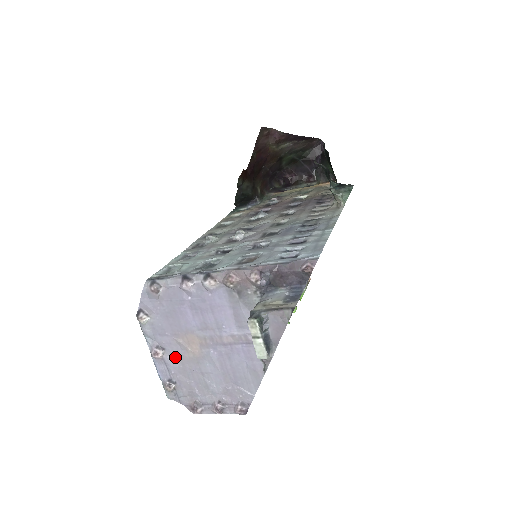
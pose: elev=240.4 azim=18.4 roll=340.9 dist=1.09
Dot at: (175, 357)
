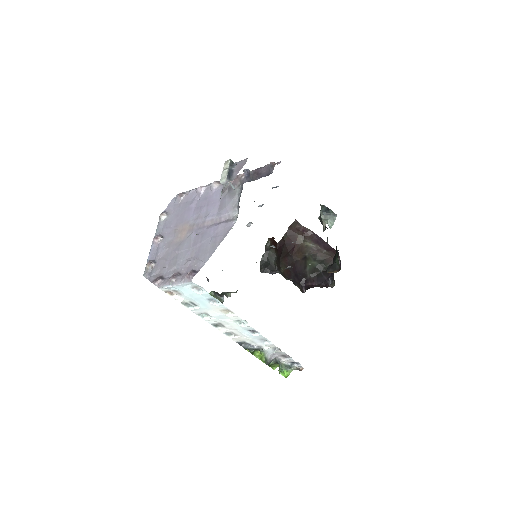
Dot at: (167, 243)
